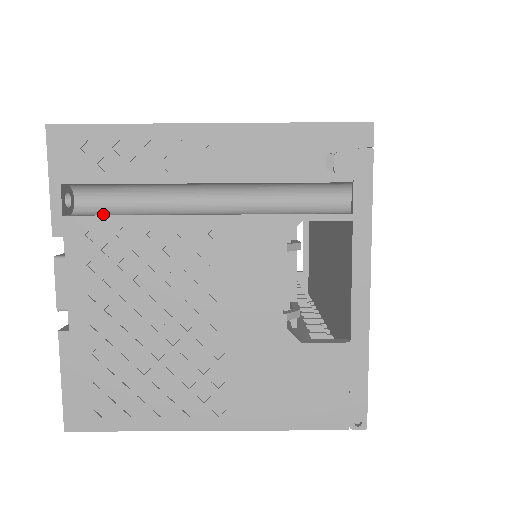
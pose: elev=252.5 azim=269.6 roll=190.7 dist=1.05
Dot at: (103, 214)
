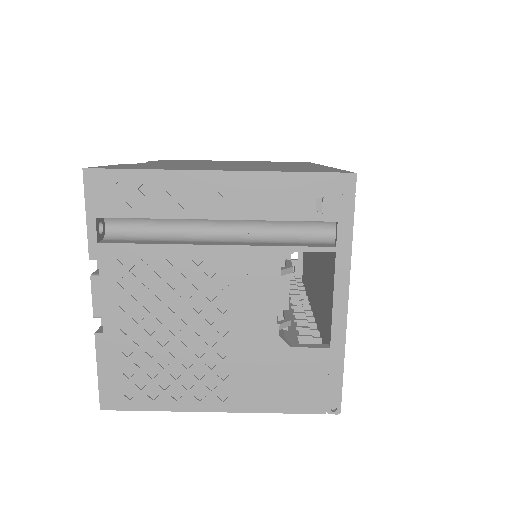
Dot at: (130, 239)
